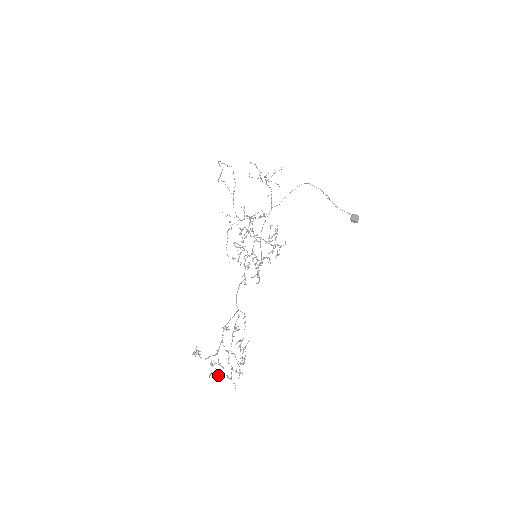
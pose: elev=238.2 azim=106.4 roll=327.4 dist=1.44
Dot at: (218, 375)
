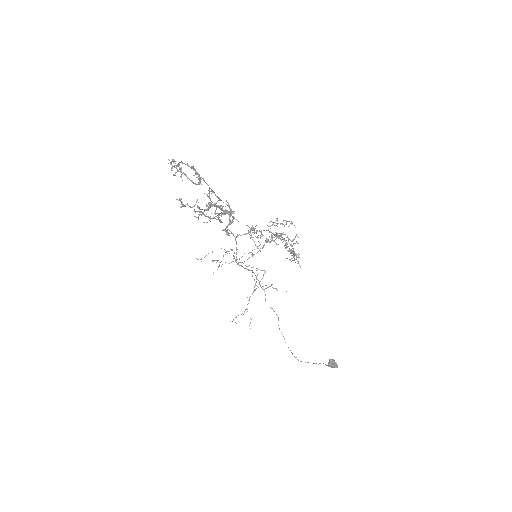
Dot at: occluded
